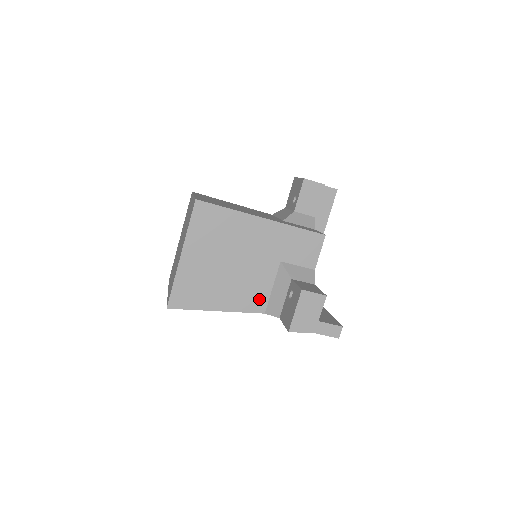
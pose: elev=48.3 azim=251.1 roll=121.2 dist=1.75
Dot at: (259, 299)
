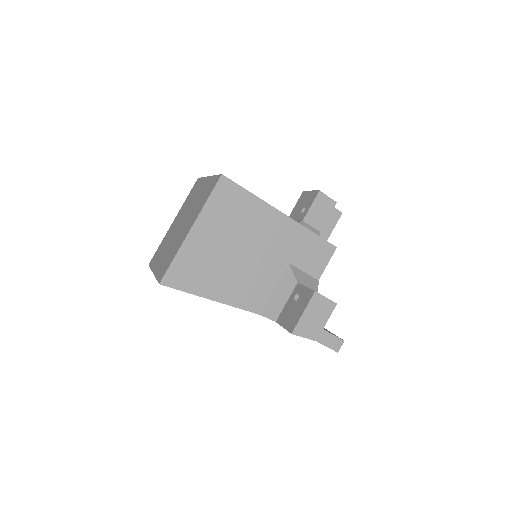
Dot at: (258, 297)
